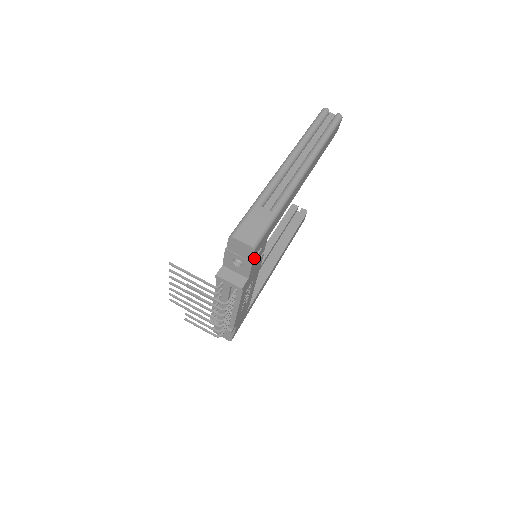
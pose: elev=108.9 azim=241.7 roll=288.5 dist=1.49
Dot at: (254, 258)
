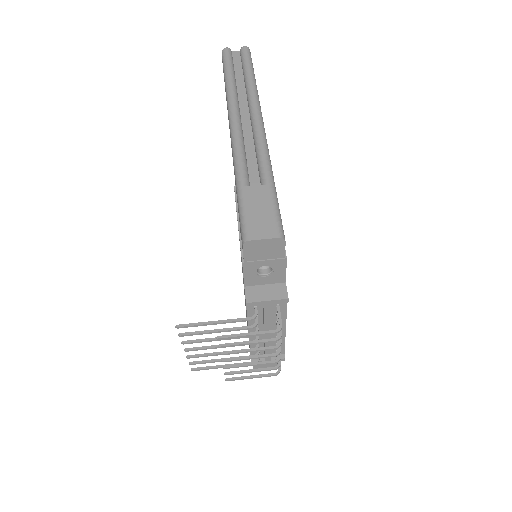
Dot at: occluded
